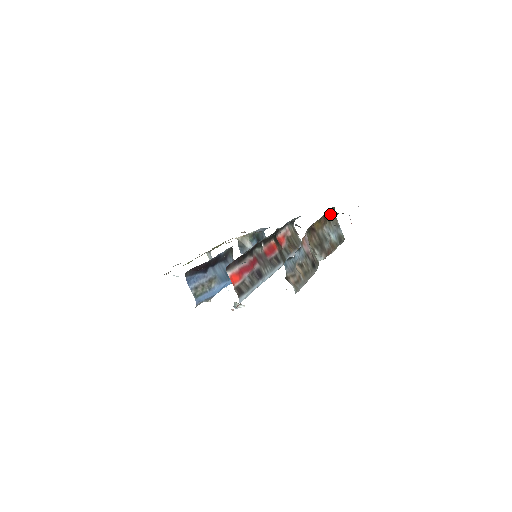
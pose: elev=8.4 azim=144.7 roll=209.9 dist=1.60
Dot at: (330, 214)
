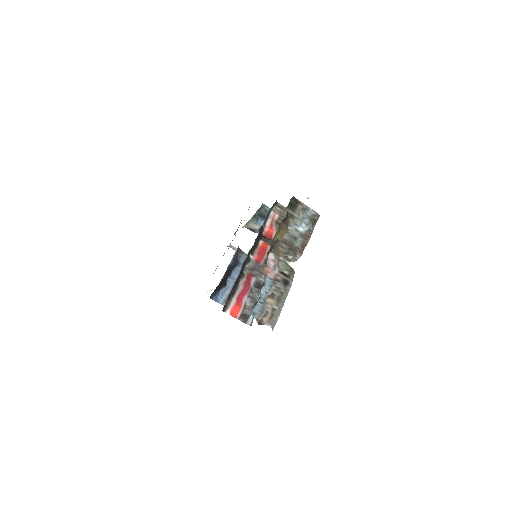
Dot at: (291, 207)
